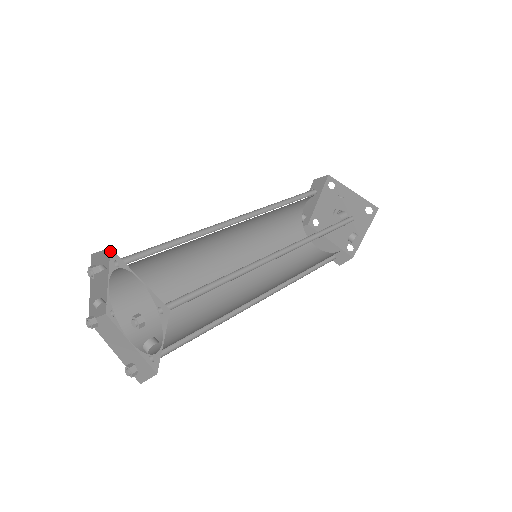
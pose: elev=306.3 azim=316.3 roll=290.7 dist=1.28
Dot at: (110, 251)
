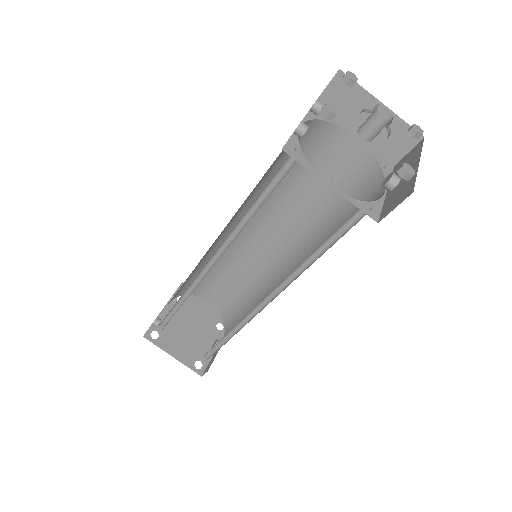
Dot at: occluded
